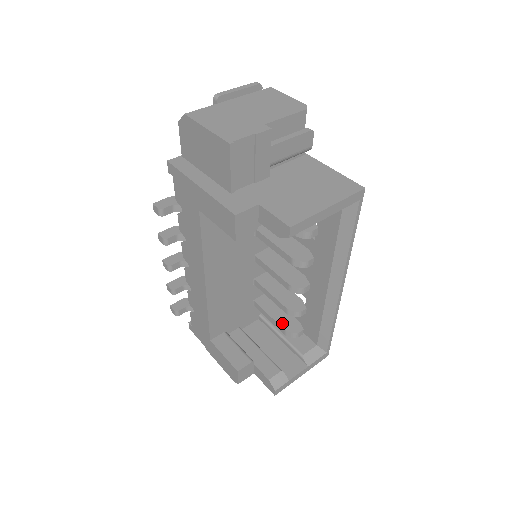
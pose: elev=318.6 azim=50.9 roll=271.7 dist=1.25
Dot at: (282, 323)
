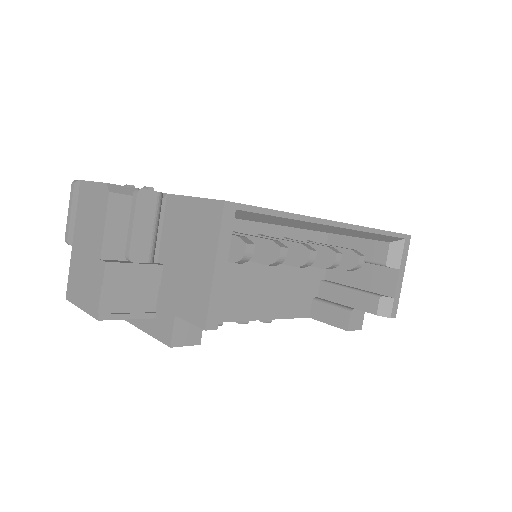
Dot at: (339, 265)
